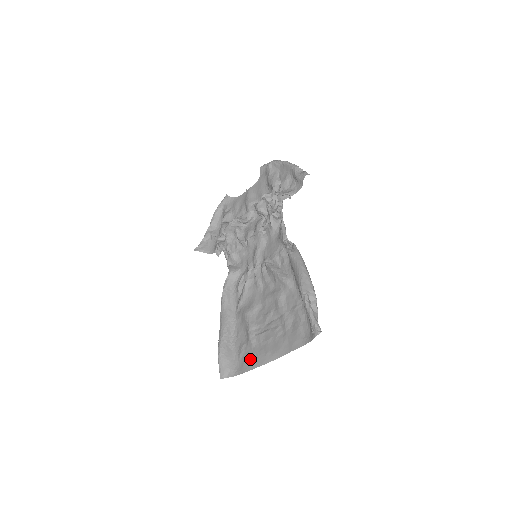
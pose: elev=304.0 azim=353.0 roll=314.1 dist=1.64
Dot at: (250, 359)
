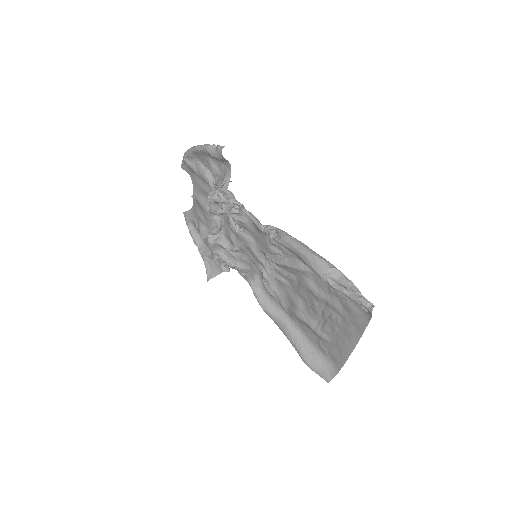
Dot at: (336, 353)
